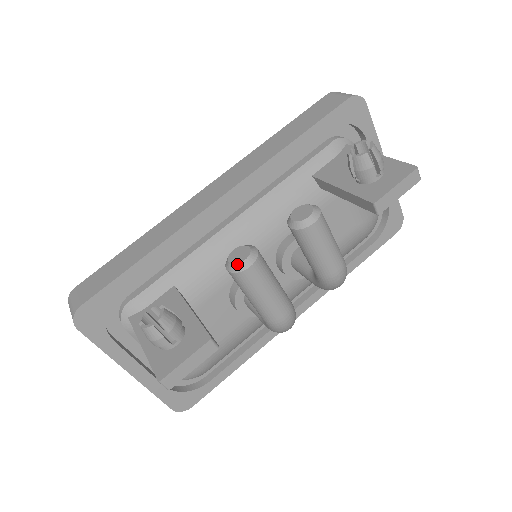
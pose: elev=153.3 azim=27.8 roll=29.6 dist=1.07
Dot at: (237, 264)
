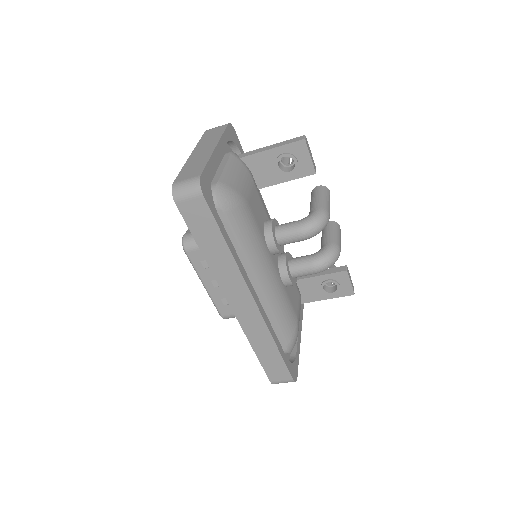
Dot at: occluded
